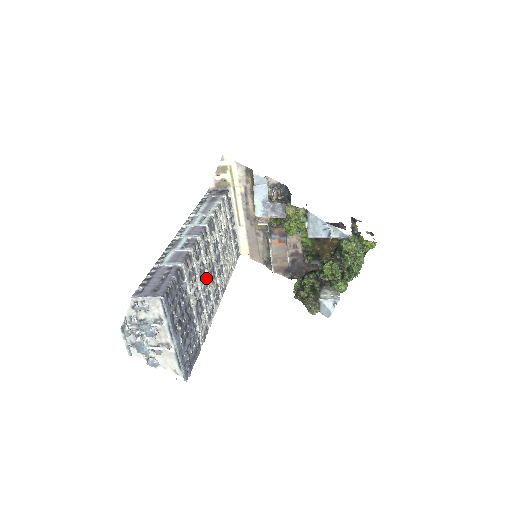
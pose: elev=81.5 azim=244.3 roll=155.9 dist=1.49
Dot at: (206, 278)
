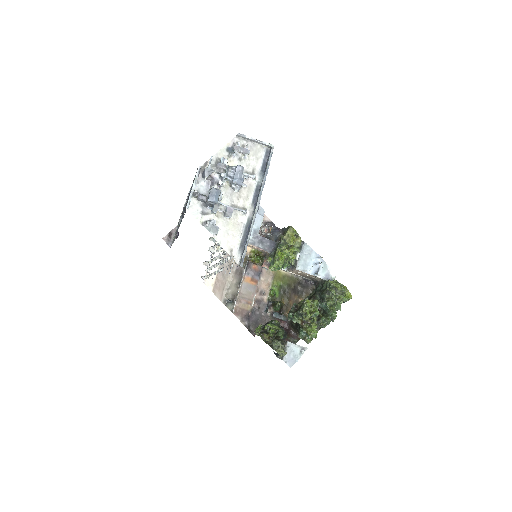
Dot at: occluded
